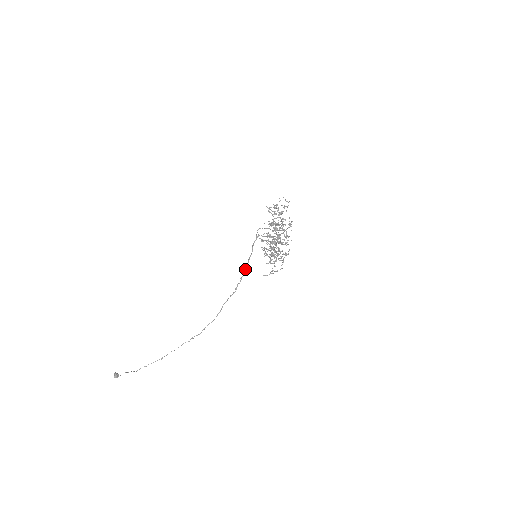
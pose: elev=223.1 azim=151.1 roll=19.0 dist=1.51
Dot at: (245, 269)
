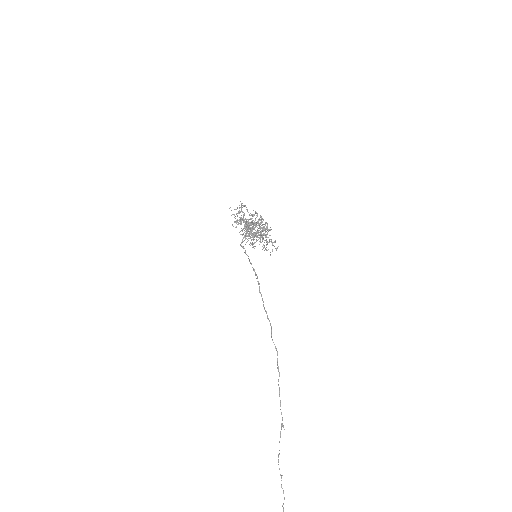
Dot at: occluded
